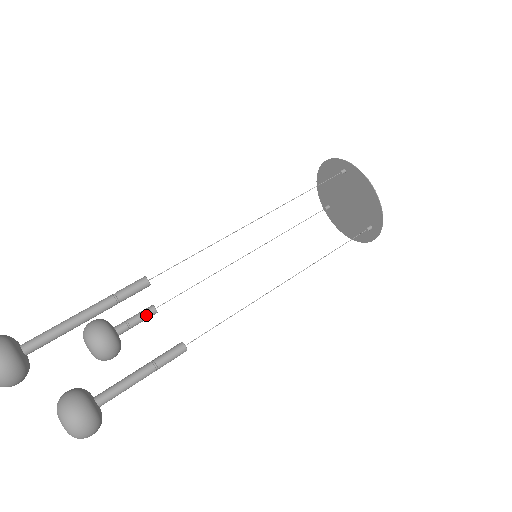
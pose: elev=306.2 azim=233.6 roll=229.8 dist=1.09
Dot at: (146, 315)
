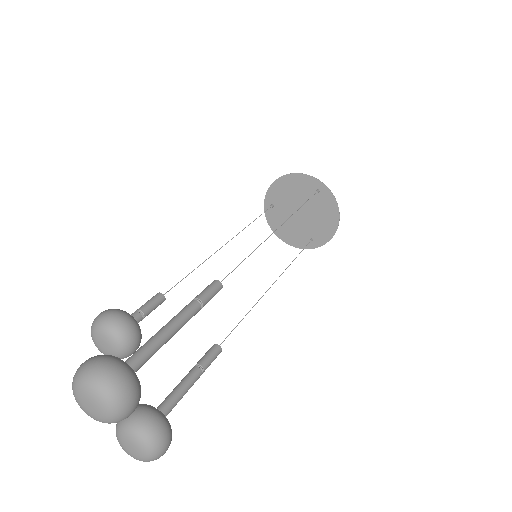
Dot at: (158, 305)
